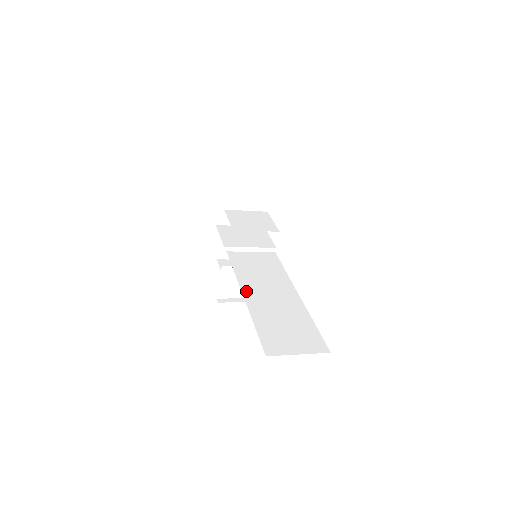
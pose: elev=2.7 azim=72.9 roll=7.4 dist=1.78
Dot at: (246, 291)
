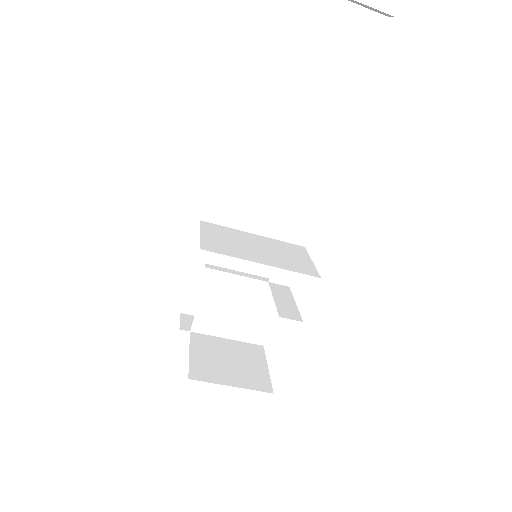
Dot at: occluded
